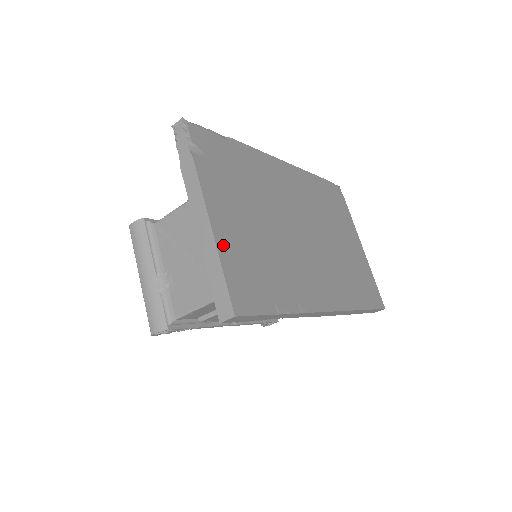
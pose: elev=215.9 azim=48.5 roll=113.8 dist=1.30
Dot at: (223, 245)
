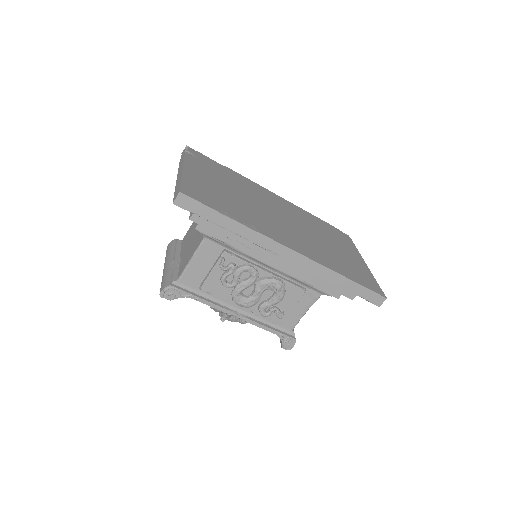
Dot at: (189, 176)
